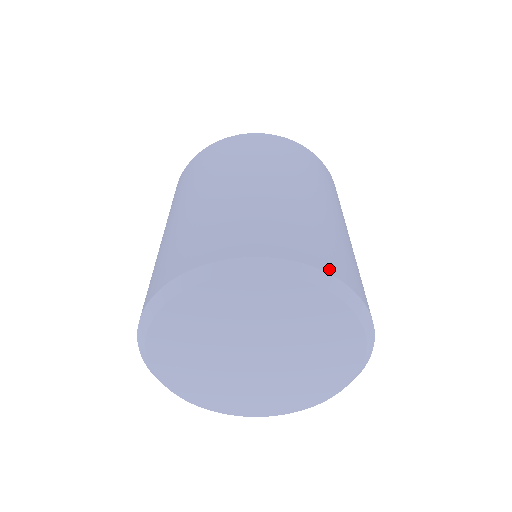
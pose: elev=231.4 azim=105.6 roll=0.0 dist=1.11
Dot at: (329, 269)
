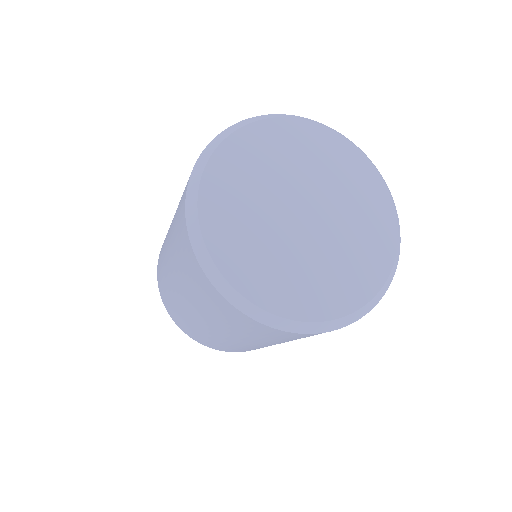
Dot at: occluded
